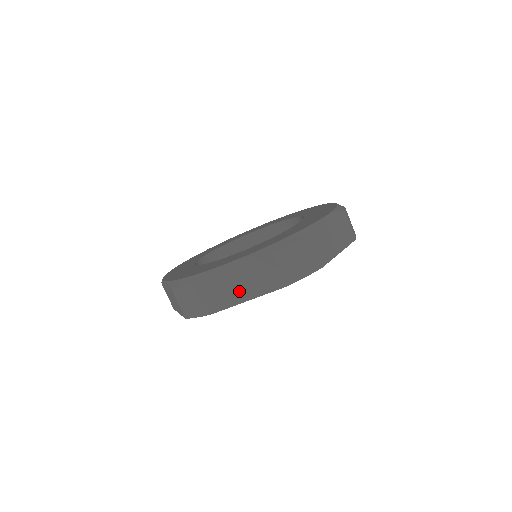
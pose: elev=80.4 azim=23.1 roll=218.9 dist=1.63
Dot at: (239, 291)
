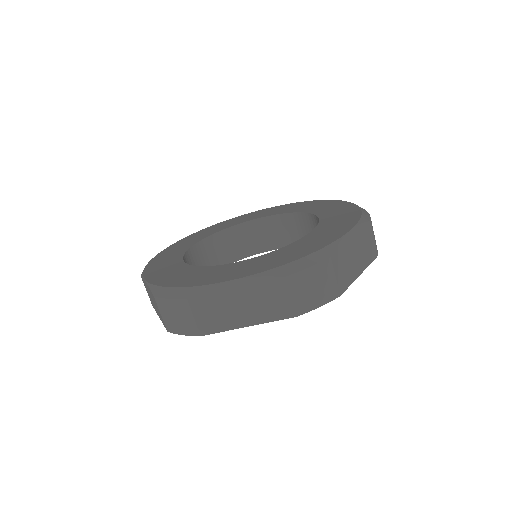
Dot at: (238, 314)
